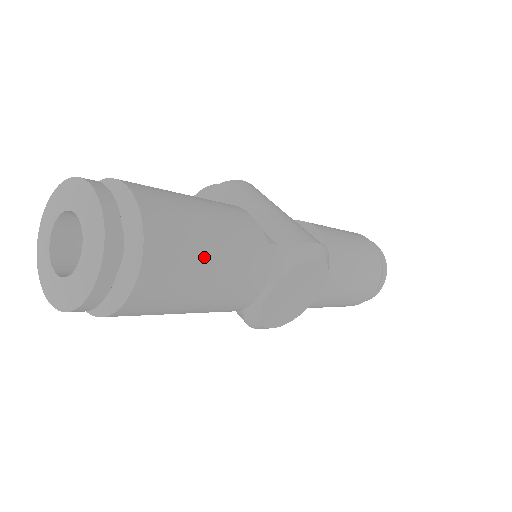
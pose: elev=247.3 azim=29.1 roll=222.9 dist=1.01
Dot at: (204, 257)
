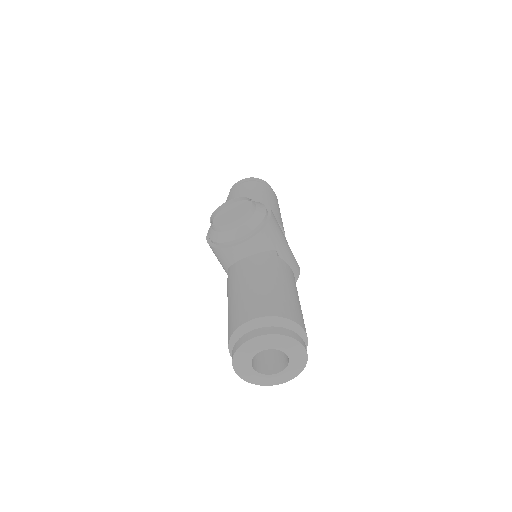
Dot at: occluded
